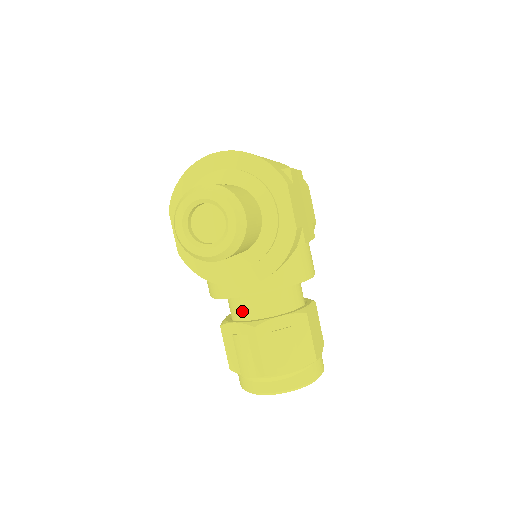
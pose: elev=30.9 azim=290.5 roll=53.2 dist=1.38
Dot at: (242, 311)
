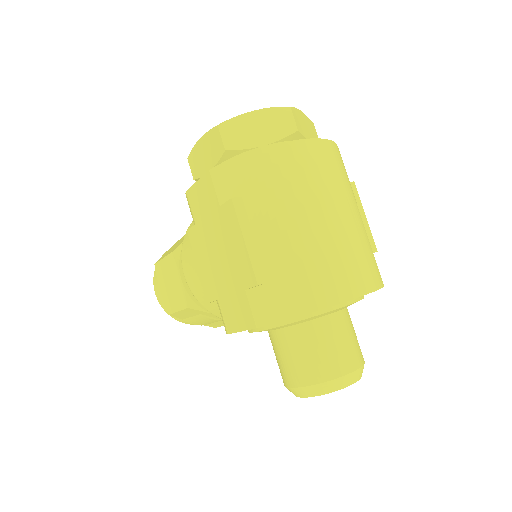
Dot at: occluded
